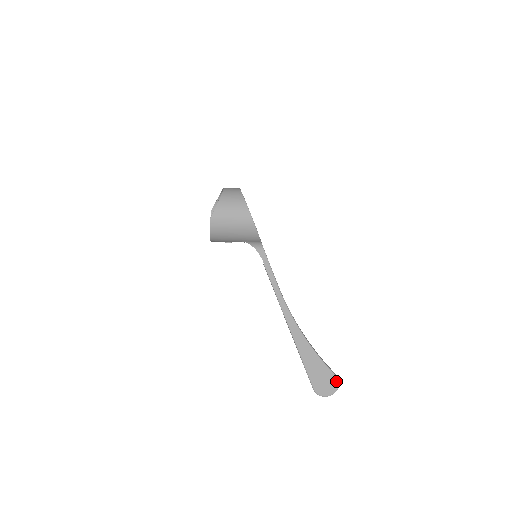
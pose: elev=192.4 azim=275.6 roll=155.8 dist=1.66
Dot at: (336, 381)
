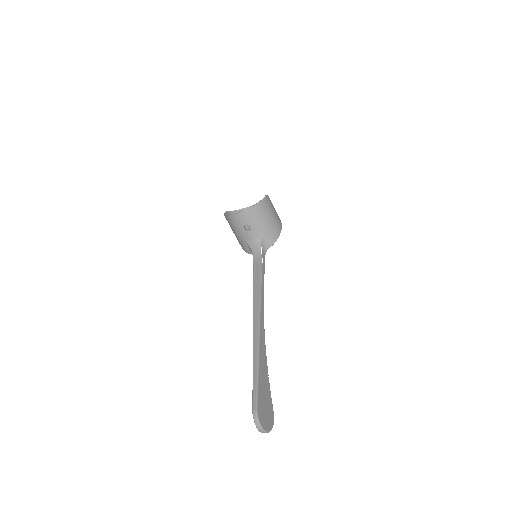
Dot at: (273, 418)
